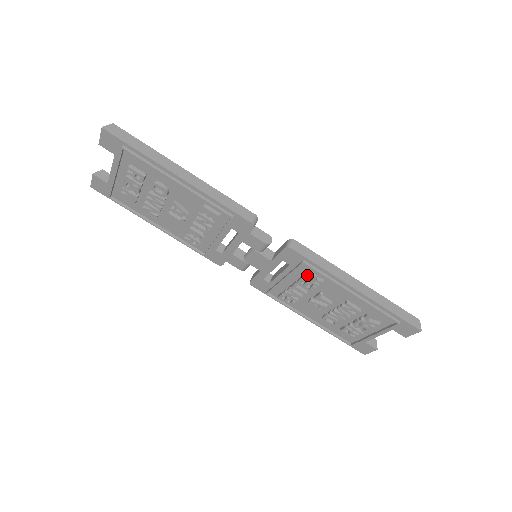
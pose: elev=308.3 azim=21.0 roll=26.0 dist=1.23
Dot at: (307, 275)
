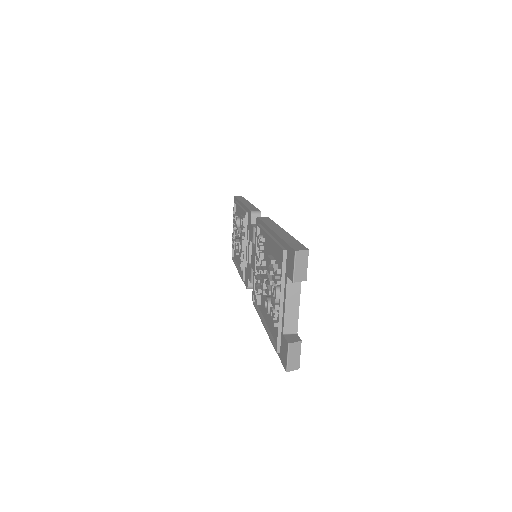
Dot at: (258, 238)
